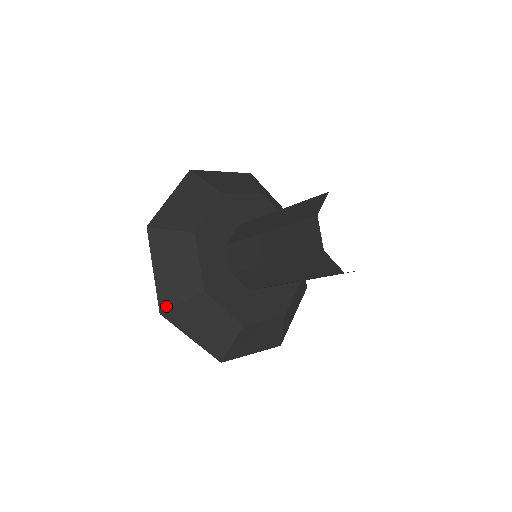
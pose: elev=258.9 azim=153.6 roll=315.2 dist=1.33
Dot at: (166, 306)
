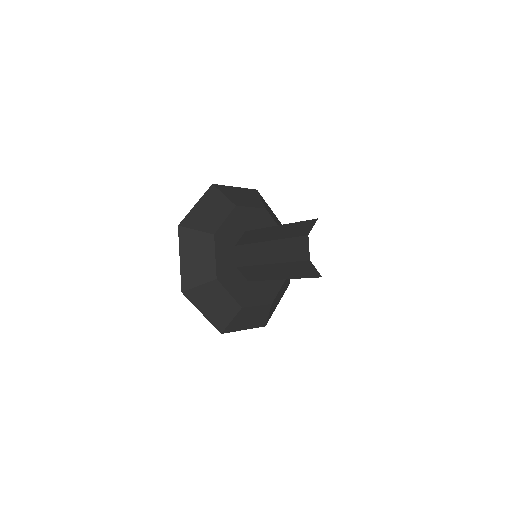
Dot at: (222, 328)
